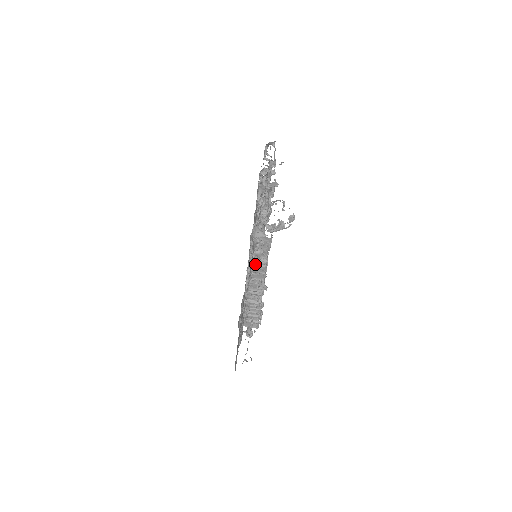
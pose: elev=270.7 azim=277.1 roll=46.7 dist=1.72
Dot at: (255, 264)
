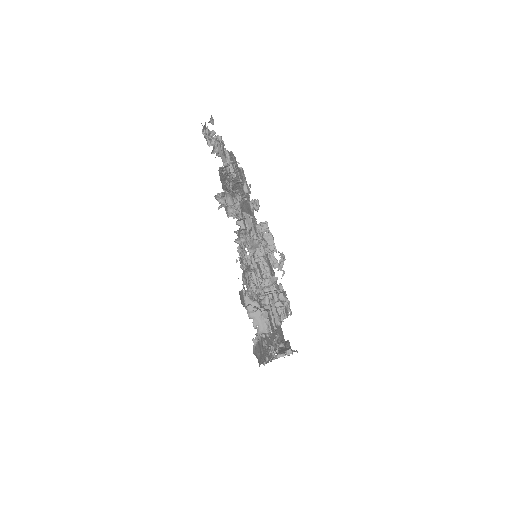
Dot at: occluded
